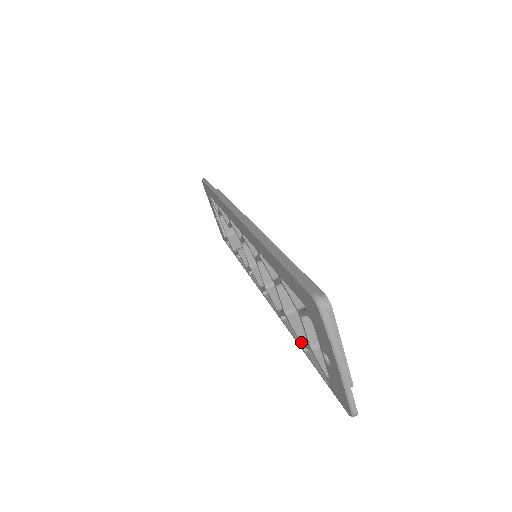
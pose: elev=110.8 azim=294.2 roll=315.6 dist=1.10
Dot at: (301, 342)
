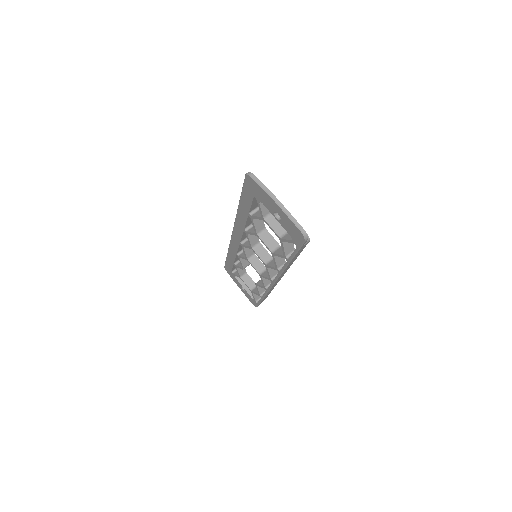
Dot at: (283, 254)
